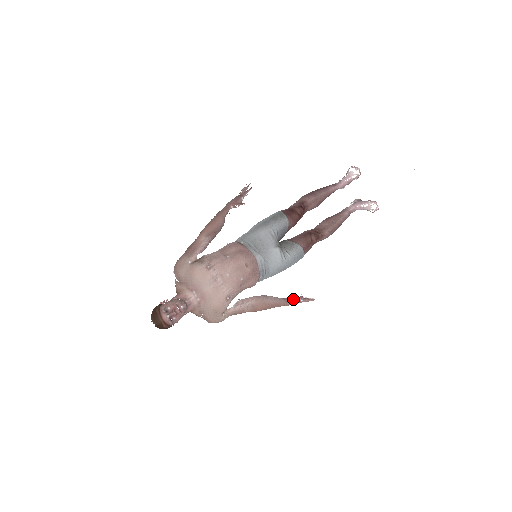
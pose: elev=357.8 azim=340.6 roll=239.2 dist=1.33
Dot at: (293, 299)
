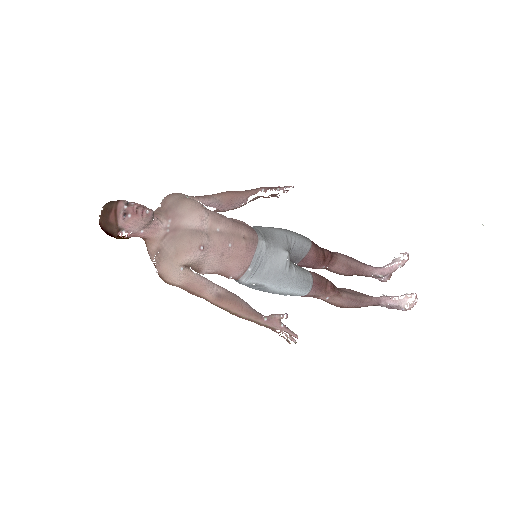
Dot at: (273, 315)
